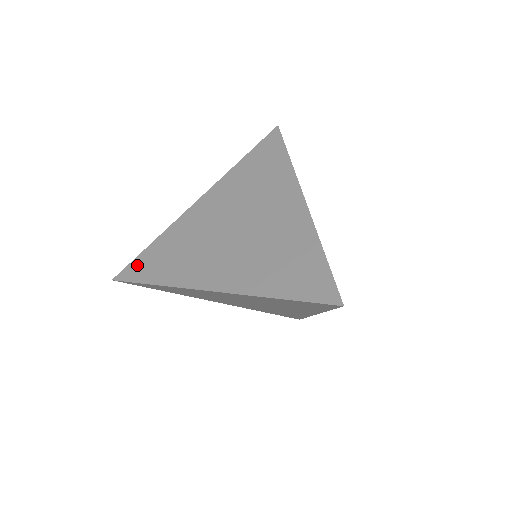
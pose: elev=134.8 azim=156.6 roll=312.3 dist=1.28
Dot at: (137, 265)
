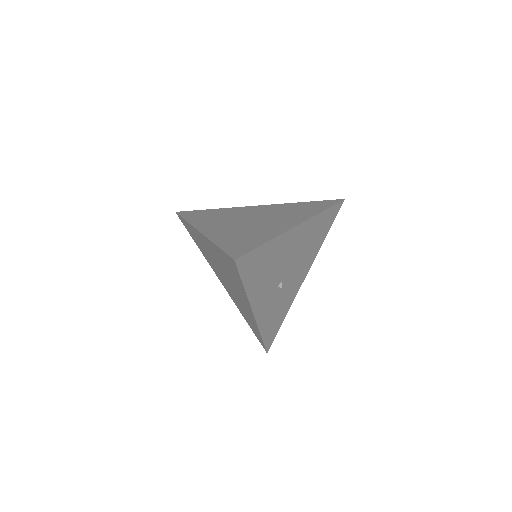
Dot at: (193, 212)
